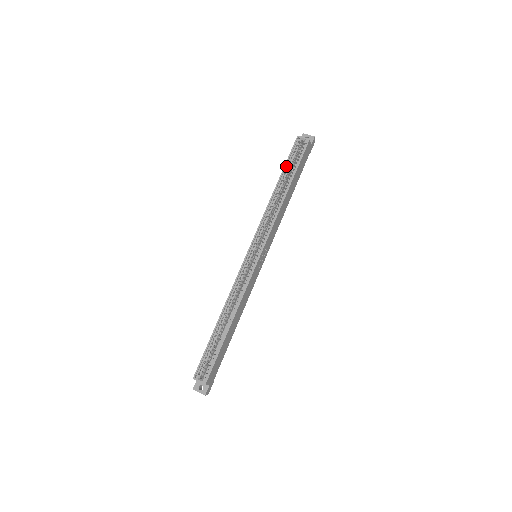
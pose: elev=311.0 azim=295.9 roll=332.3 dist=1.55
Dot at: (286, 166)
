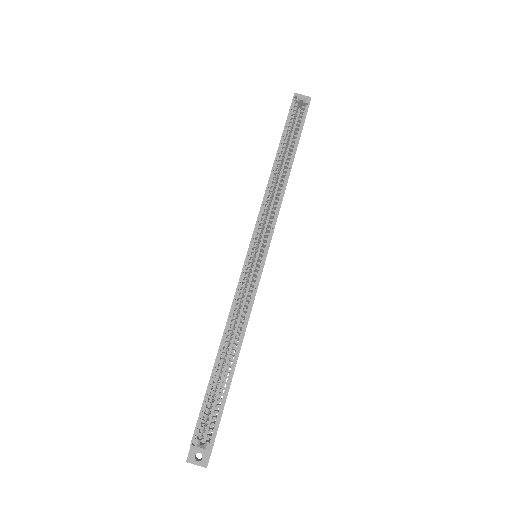
Dot at: (284, 133)
